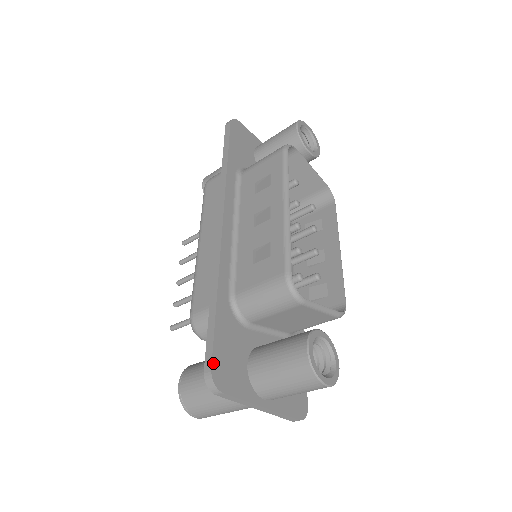
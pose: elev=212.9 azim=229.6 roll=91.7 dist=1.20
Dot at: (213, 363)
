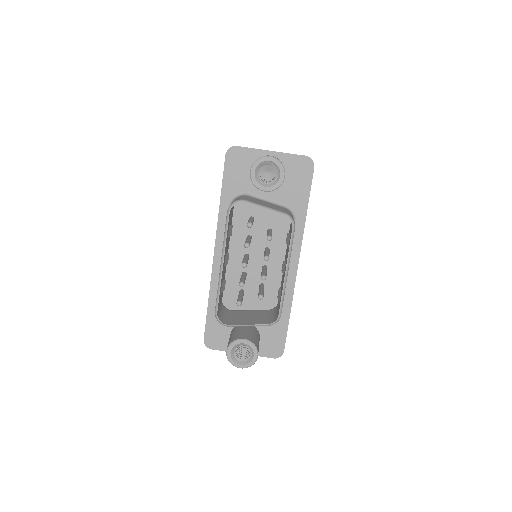
Dot at: (205, 337)
